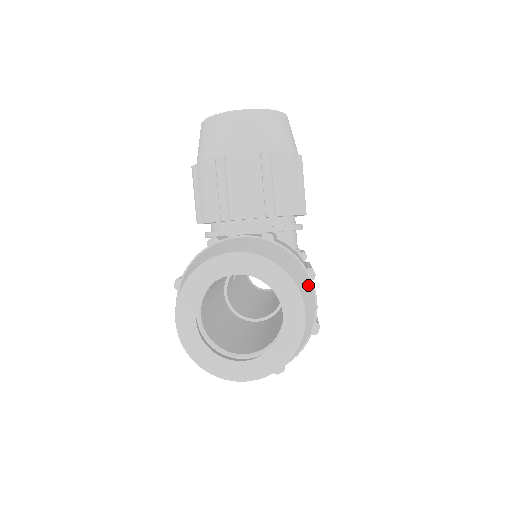
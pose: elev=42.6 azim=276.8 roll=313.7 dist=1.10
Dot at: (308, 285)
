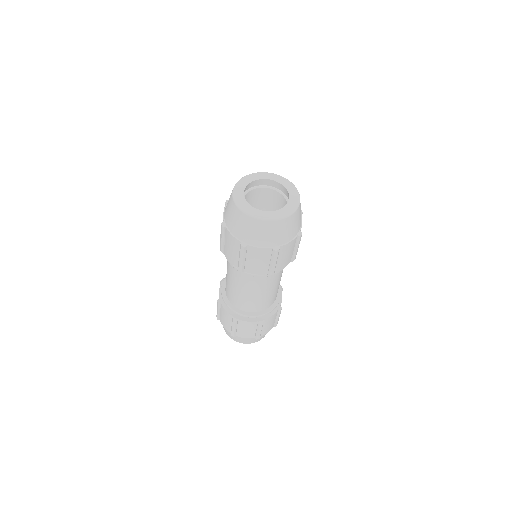
Dot at: occluded
